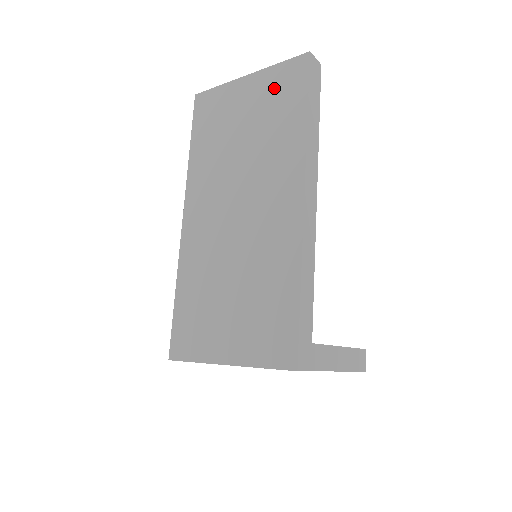
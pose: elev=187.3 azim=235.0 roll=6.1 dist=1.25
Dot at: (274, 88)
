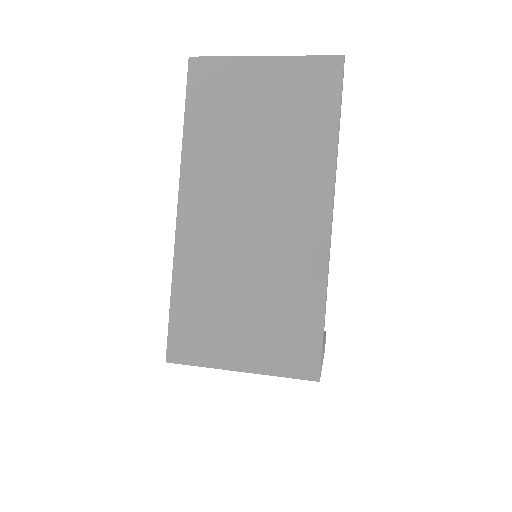
Dot at: (299, 85)
